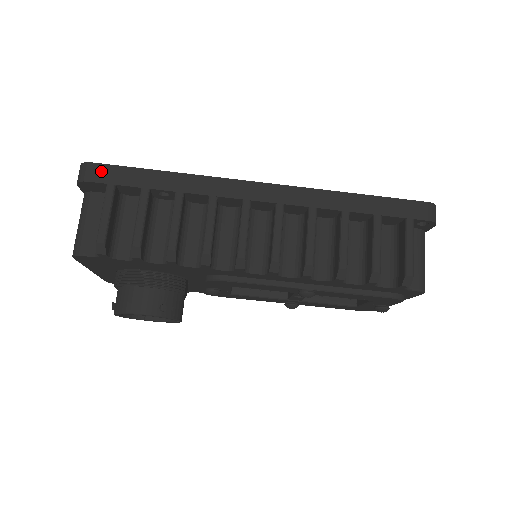
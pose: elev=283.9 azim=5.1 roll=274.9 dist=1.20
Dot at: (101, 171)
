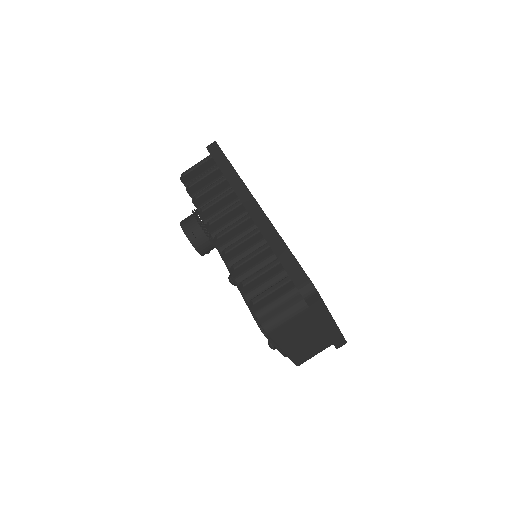
Dot at: (215, 148)
